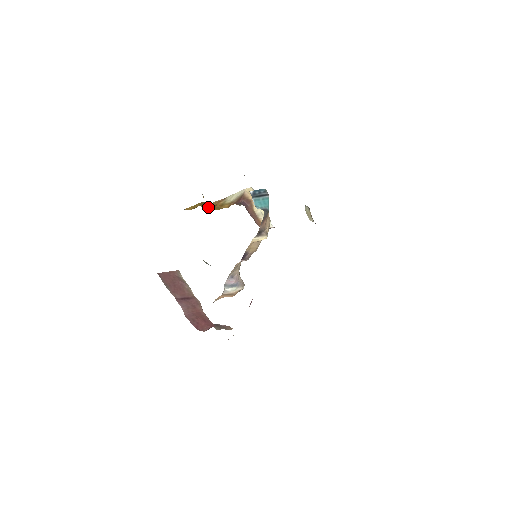
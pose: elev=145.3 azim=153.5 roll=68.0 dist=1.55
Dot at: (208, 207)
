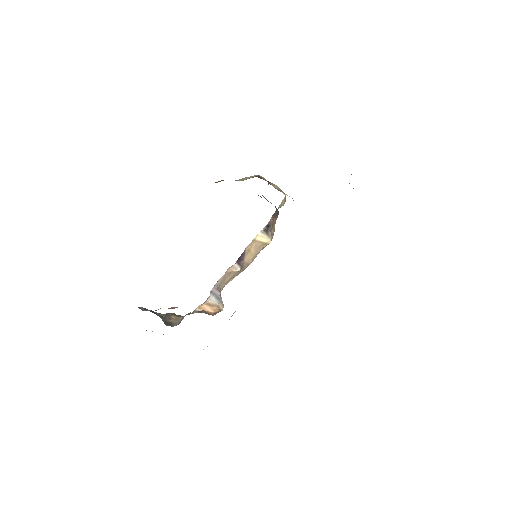
Dot at: occluded
